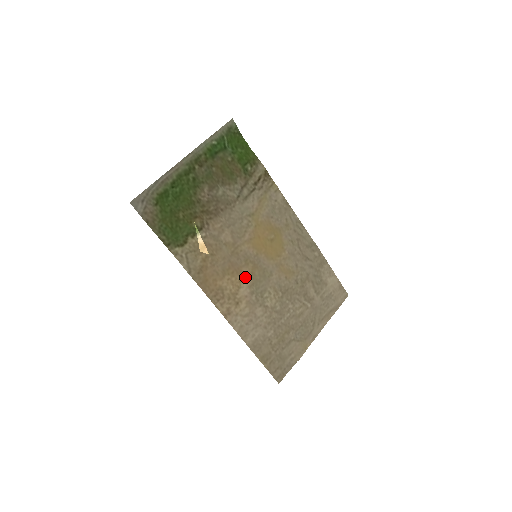
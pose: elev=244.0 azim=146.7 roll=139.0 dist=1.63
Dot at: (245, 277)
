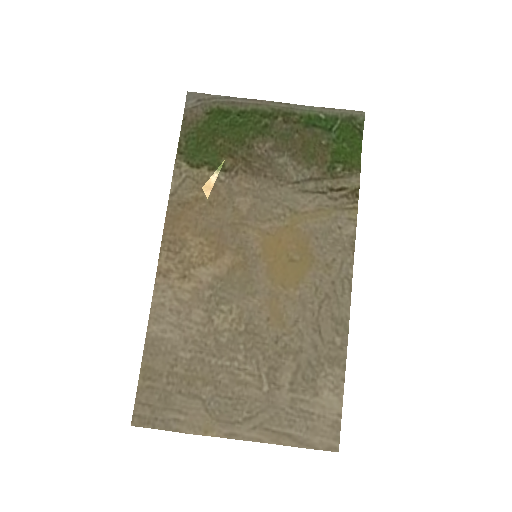
Dot at: (221, 262)
